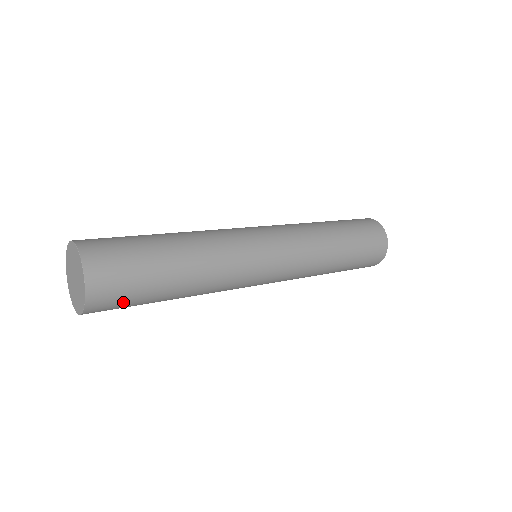
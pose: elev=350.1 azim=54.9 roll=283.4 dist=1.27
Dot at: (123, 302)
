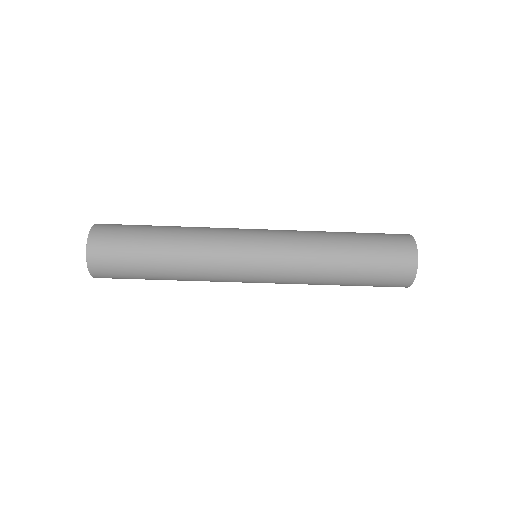
Dot at: (117, 241)
